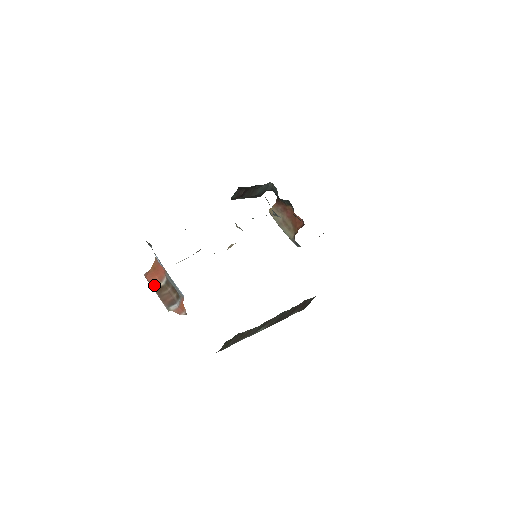
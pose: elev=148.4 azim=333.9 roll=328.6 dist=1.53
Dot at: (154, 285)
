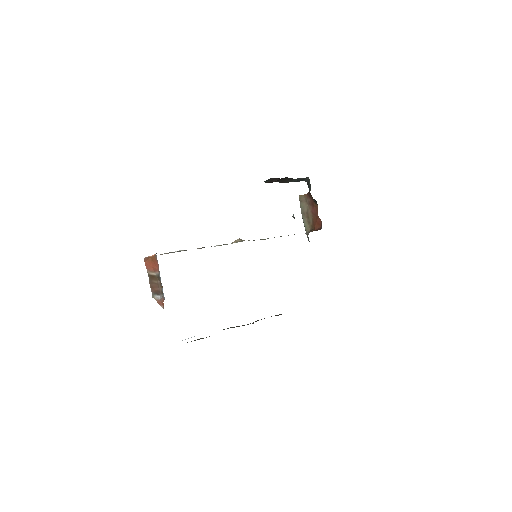
Dot at: (149, 271)
